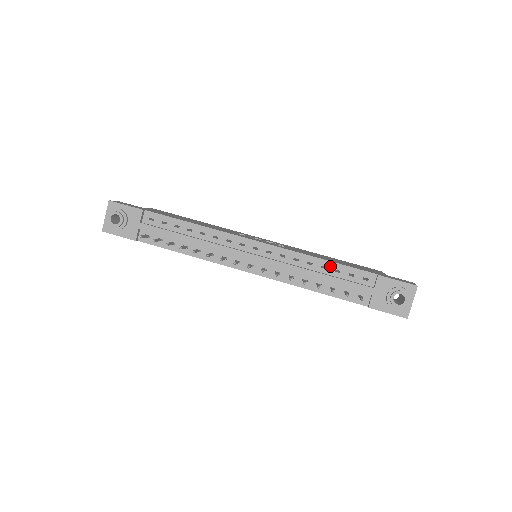
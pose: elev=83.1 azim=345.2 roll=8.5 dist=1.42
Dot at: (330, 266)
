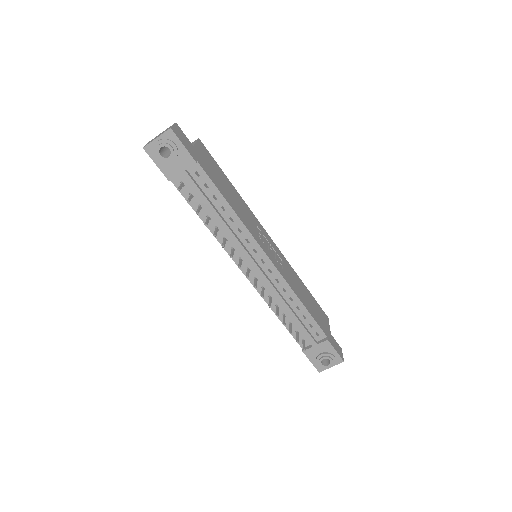
Dot at: (303, 311)
